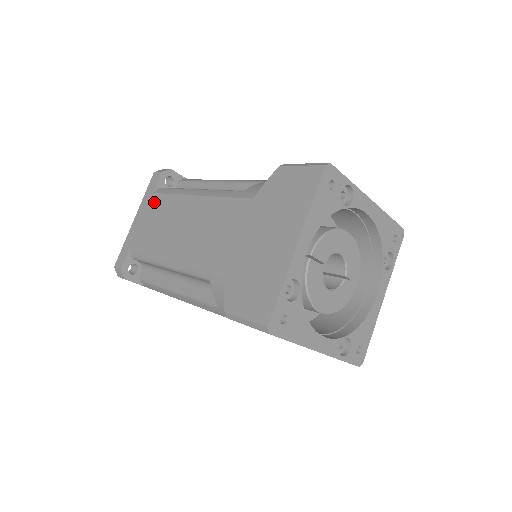
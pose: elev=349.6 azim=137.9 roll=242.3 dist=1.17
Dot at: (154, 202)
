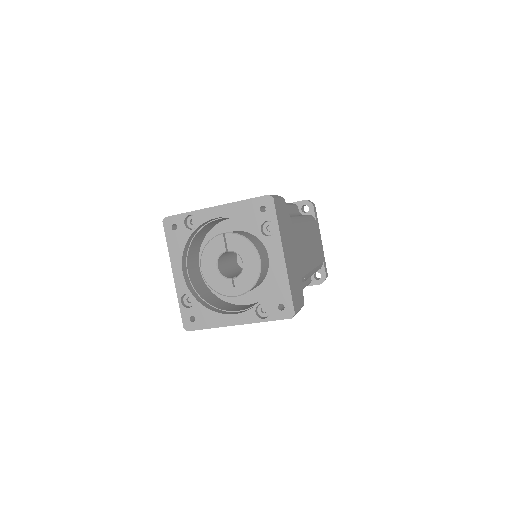
Dot at: occluded
